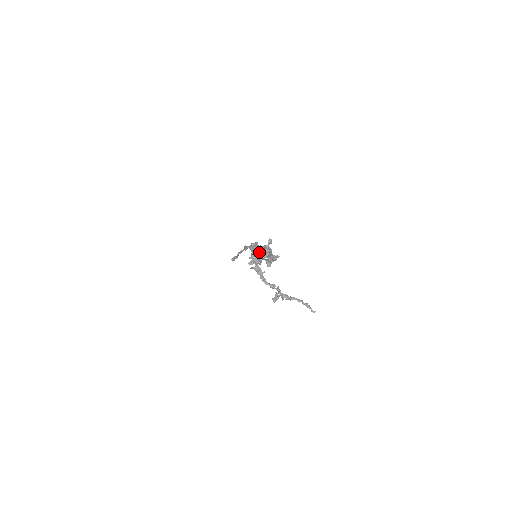
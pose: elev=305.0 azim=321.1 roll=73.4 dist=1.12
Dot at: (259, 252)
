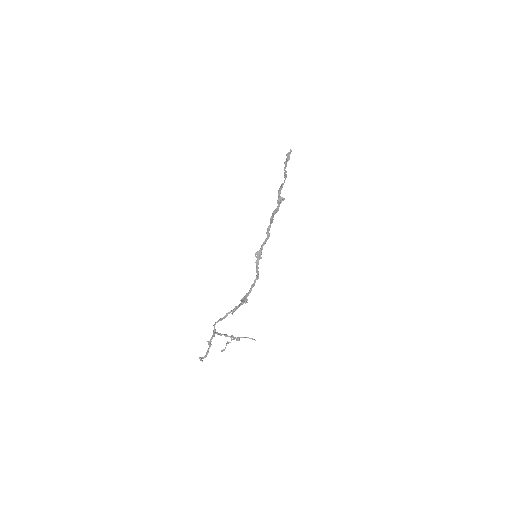
Dot at: (225, 316)
